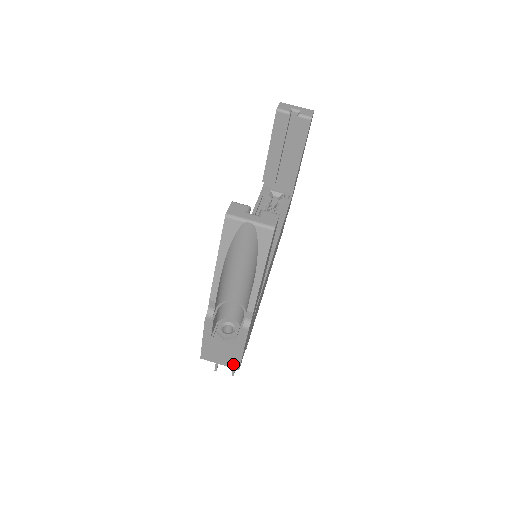
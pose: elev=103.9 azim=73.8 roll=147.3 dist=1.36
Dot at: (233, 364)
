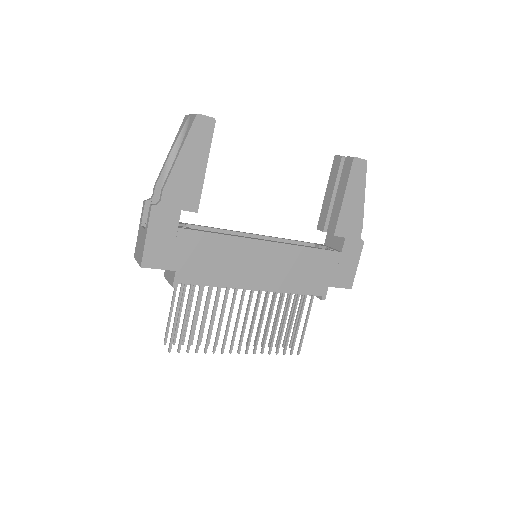
Dot at: (141, 259)
